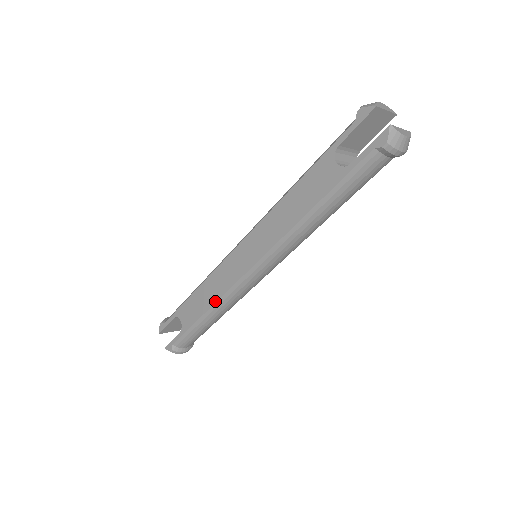
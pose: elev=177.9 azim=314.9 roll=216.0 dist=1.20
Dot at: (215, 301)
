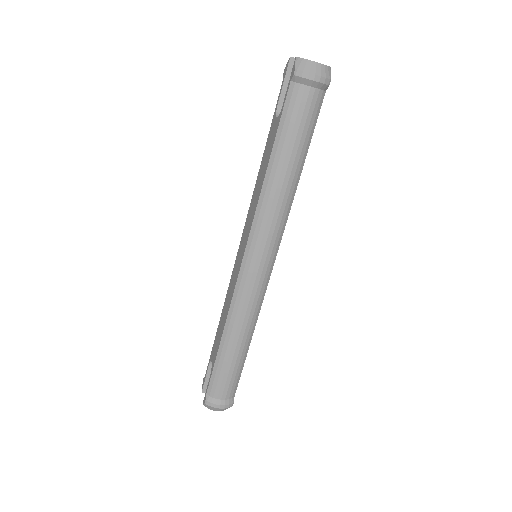
Dot at: (227, 316)
